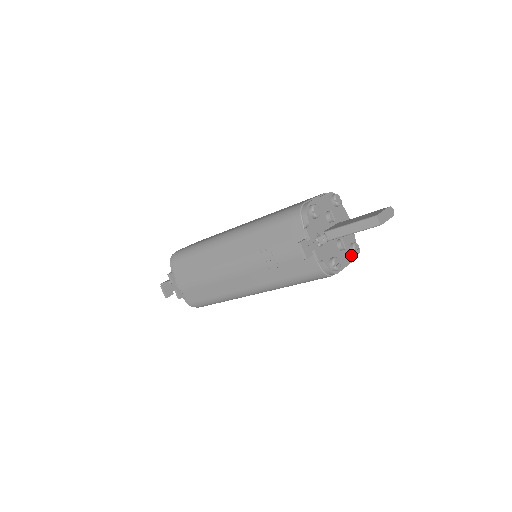
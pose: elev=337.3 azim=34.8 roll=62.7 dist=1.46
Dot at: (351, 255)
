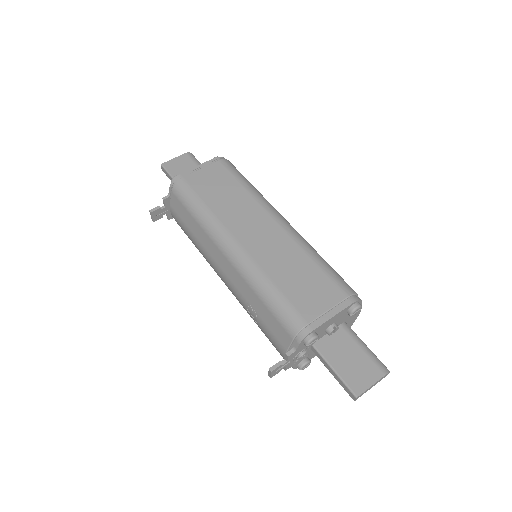
Dot at: occluded
